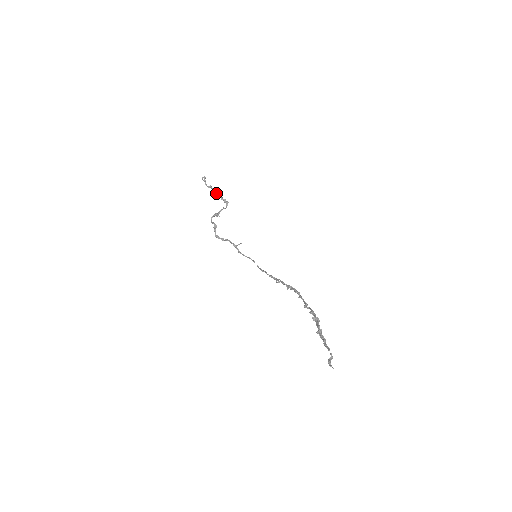
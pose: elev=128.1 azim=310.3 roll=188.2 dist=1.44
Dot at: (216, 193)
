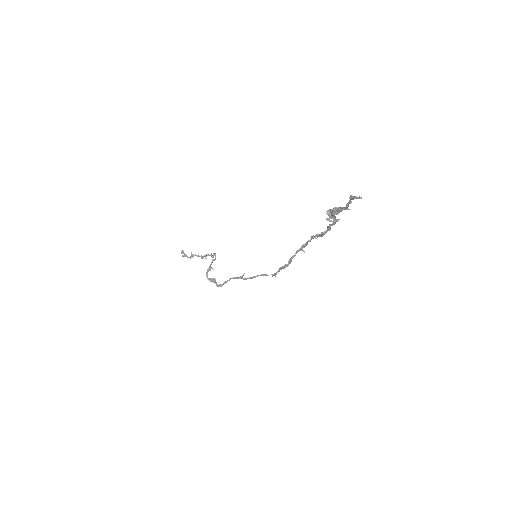
Dot at: (201, 256)
